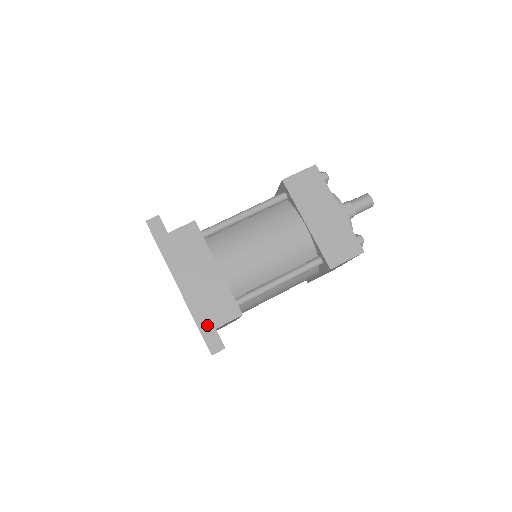
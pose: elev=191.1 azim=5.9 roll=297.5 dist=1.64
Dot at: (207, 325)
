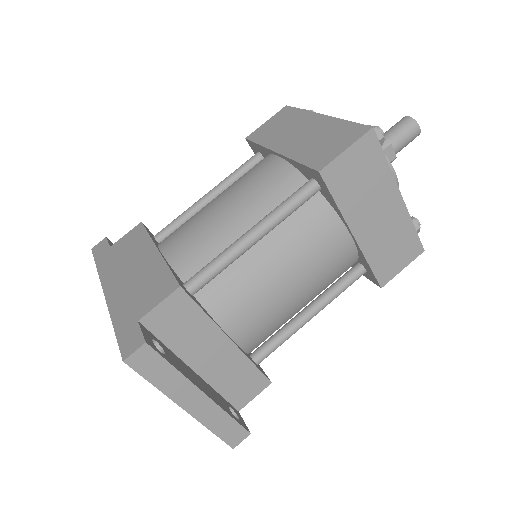
Dot at: (127, 321)
